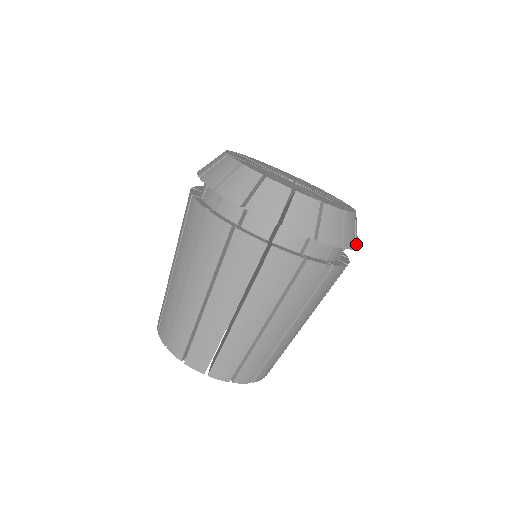
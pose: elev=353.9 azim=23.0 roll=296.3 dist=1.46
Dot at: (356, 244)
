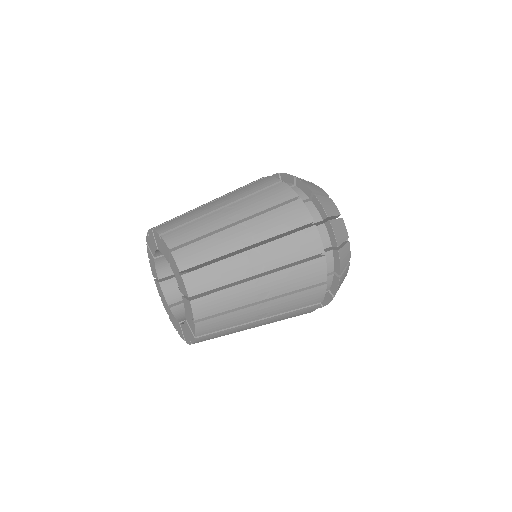
Dot at: occluded
